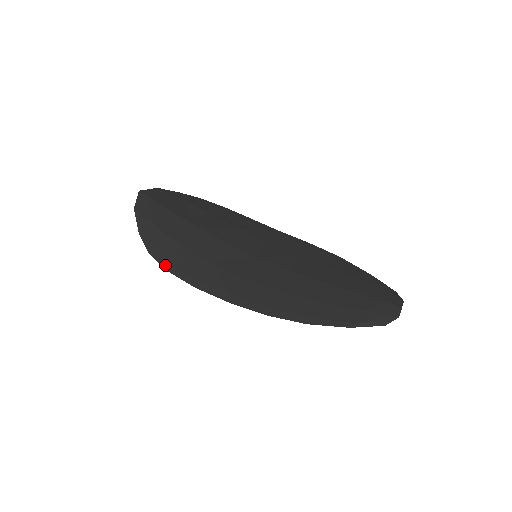
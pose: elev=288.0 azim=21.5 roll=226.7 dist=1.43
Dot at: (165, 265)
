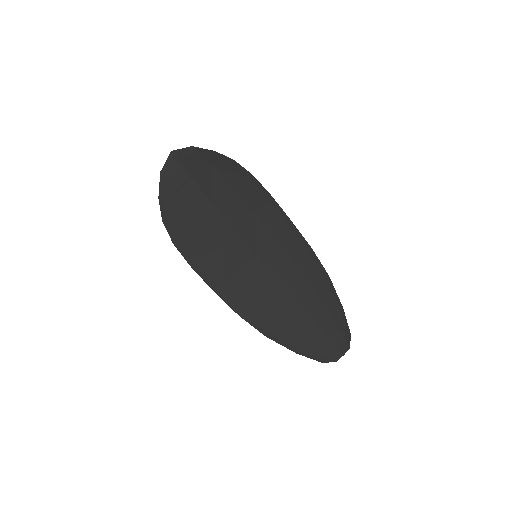
Dot at: (173, 238)
